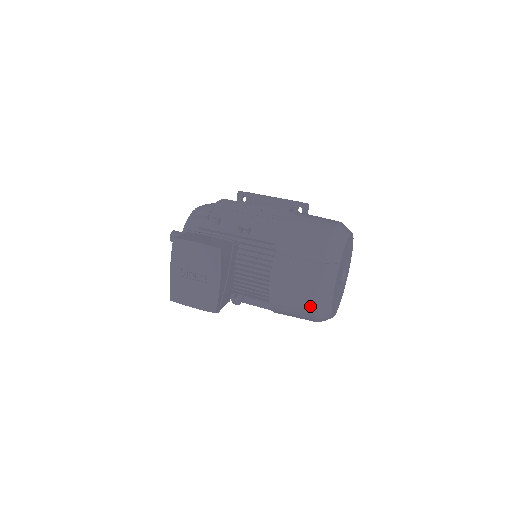
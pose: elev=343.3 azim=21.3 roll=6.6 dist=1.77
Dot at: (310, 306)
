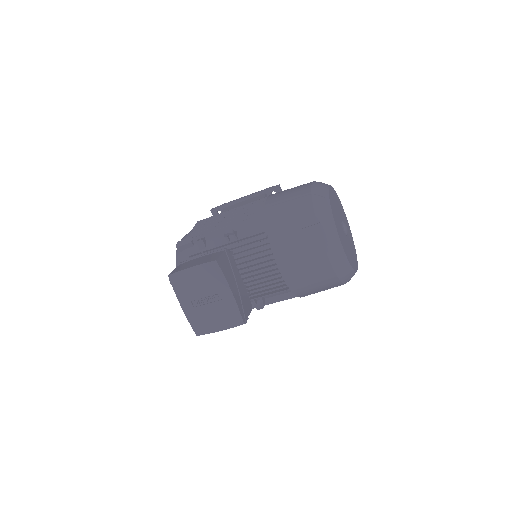
Dot at: (328, 271)
